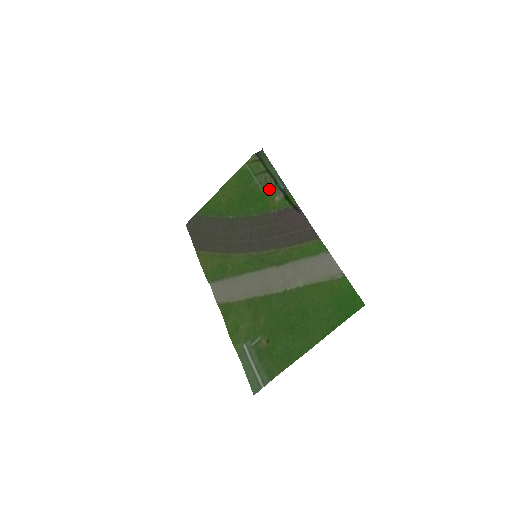
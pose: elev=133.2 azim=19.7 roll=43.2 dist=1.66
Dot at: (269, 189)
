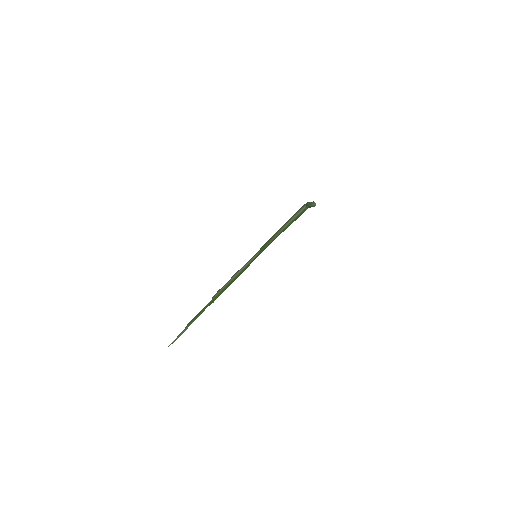
Dot at: occluded
